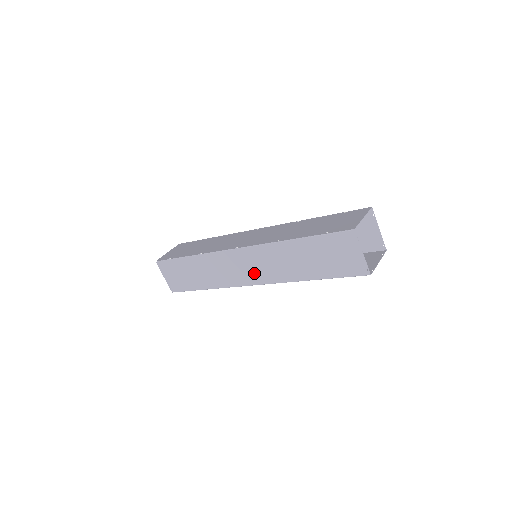
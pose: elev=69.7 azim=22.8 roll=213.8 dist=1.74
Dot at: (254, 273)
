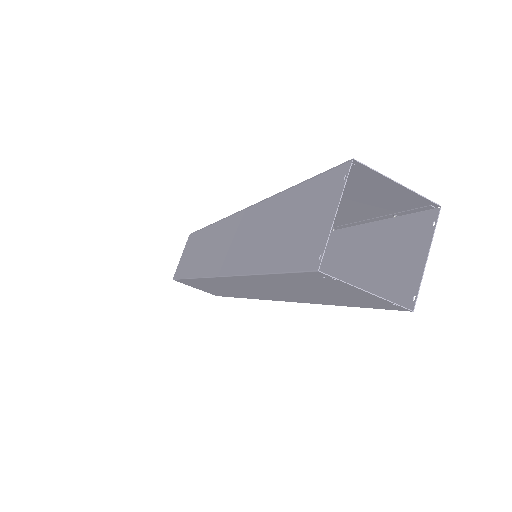
Dot at: (225, 255)
